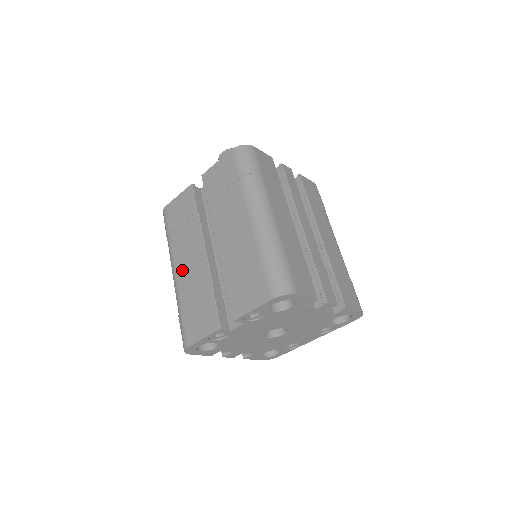
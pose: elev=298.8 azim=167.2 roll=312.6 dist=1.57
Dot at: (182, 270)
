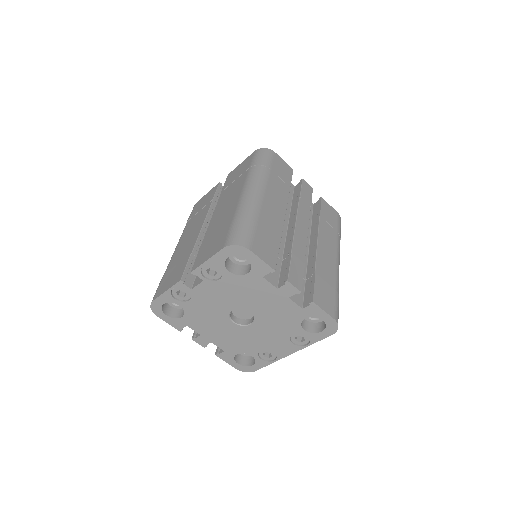
Dot at: (181, 244)
